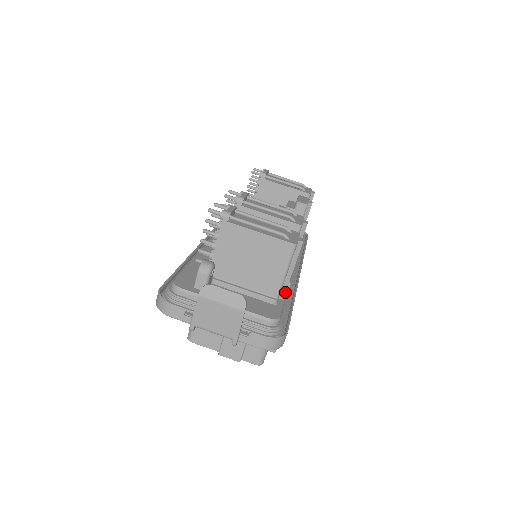
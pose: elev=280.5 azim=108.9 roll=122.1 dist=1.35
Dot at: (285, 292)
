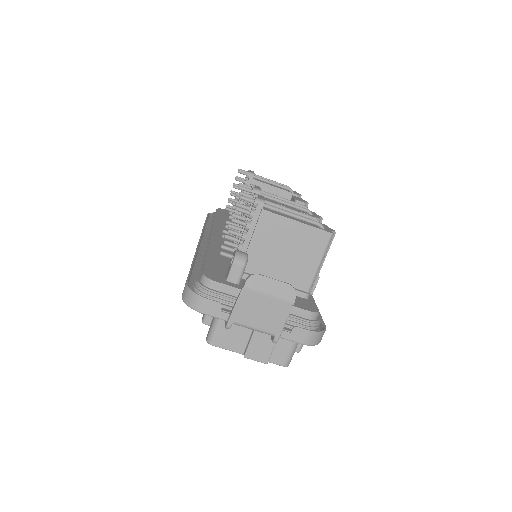
Dot at: (313, 286)
